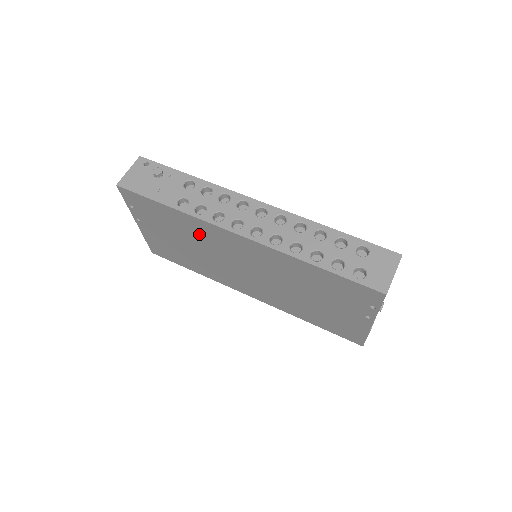
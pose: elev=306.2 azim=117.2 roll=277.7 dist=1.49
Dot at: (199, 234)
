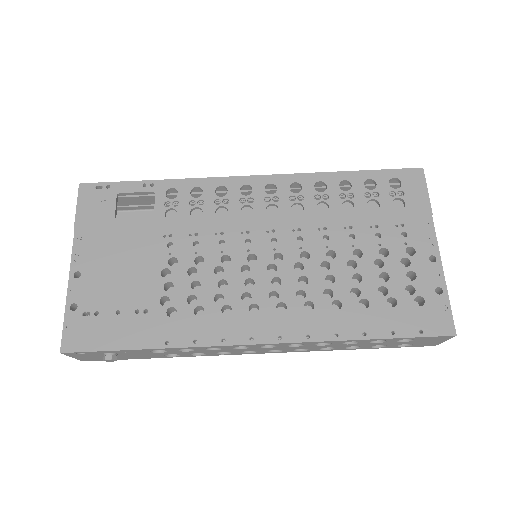
Dot at: occluded
